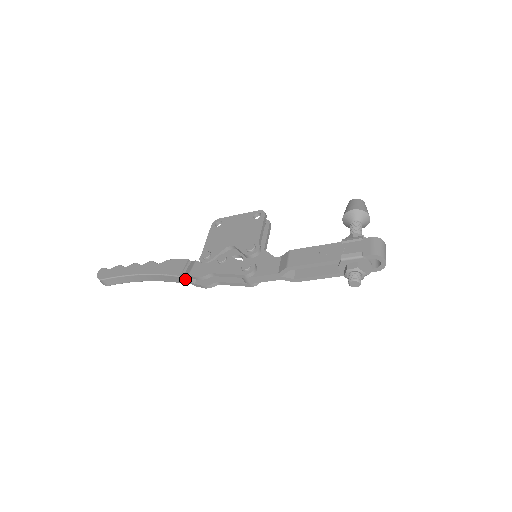
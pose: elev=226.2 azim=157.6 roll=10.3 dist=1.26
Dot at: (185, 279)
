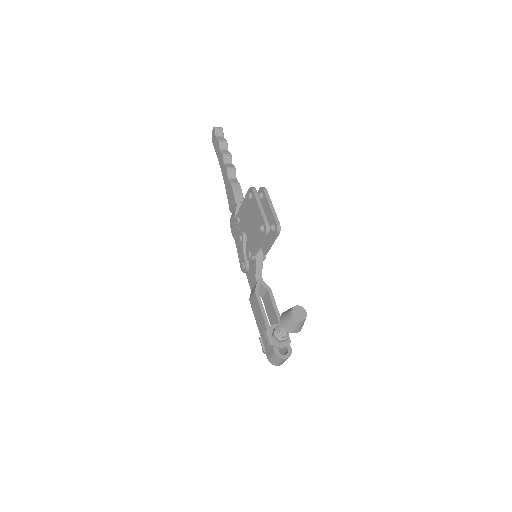
Dot at: occluded
